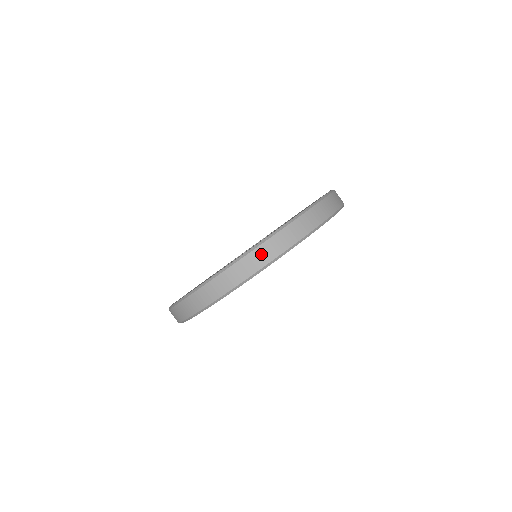
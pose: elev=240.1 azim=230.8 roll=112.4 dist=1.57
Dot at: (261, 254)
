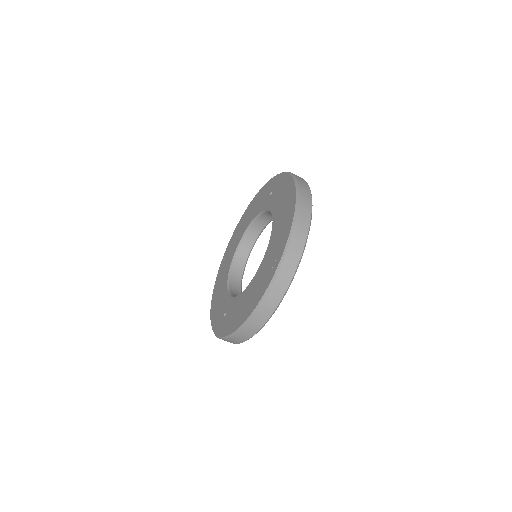
Dot at: (235, 340)
